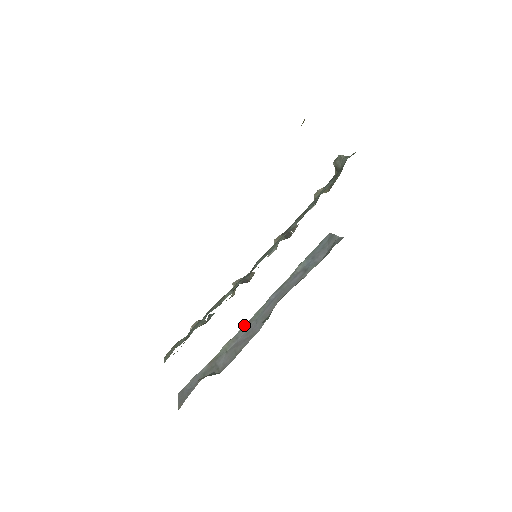
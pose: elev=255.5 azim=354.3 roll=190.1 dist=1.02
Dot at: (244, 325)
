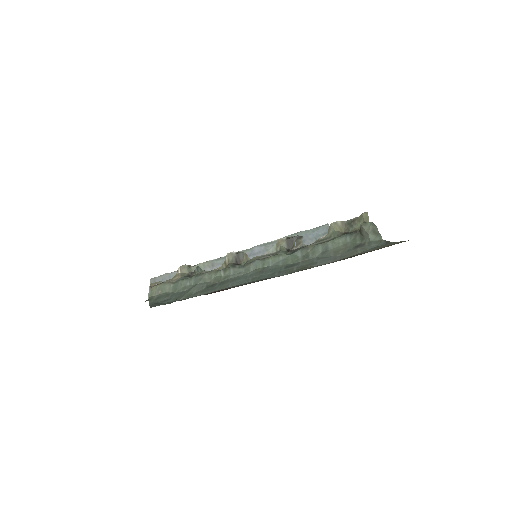
Dot at: (223, 257)
